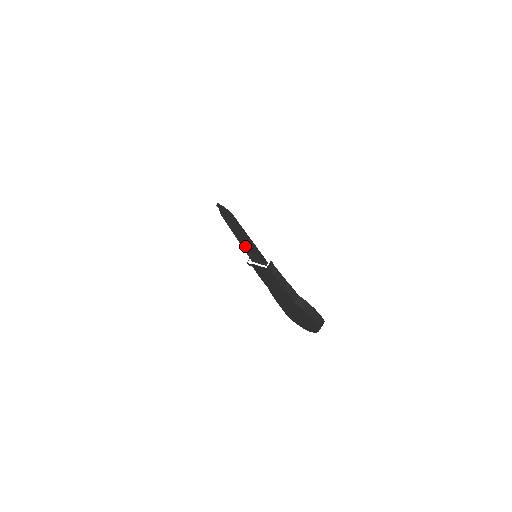
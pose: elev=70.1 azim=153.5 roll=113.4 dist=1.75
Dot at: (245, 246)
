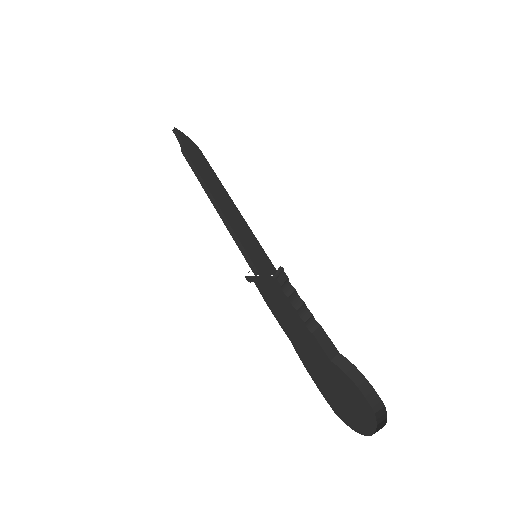
Dot at: (238, 239)
